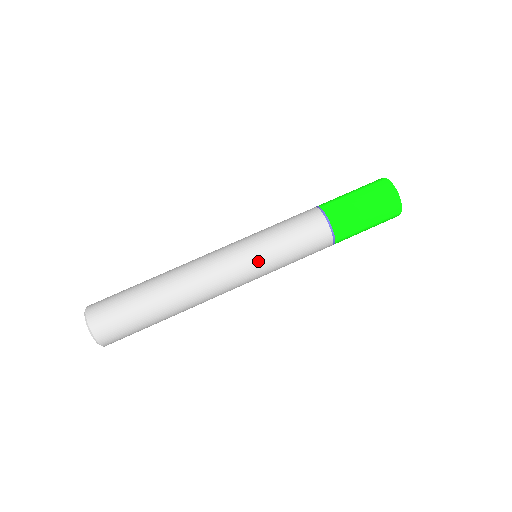
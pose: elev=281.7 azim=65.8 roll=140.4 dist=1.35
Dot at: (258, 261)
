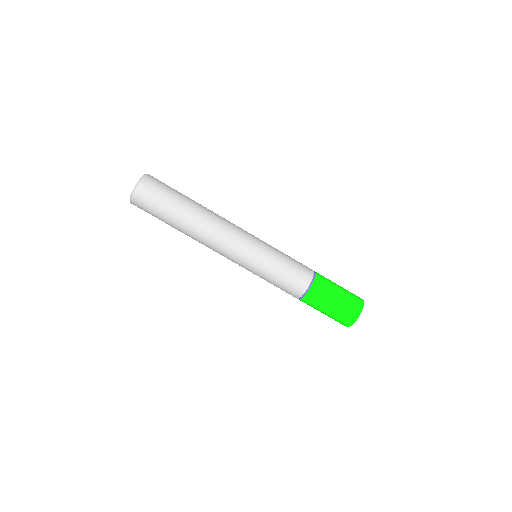
Dot at: (257, 255)
